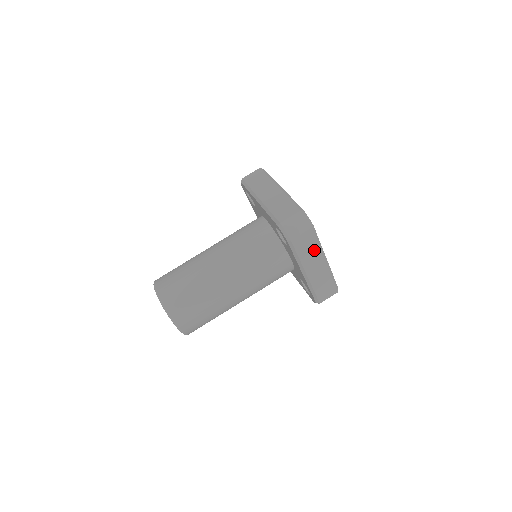
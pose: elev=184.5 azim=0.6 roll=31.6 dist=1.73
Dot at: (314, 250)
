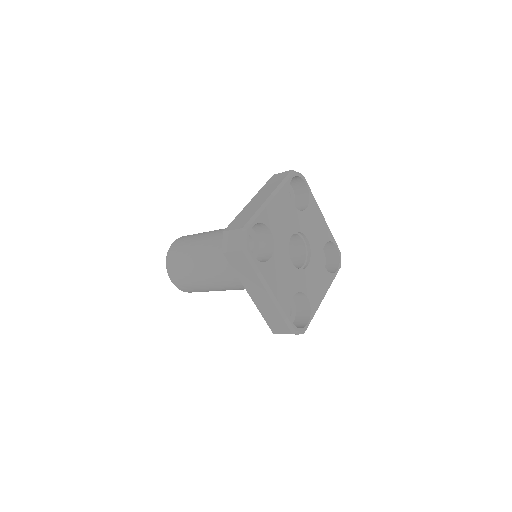
Dot at: (251, 275)
